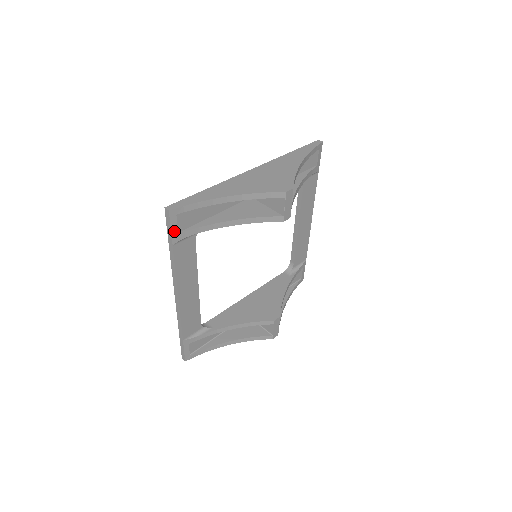
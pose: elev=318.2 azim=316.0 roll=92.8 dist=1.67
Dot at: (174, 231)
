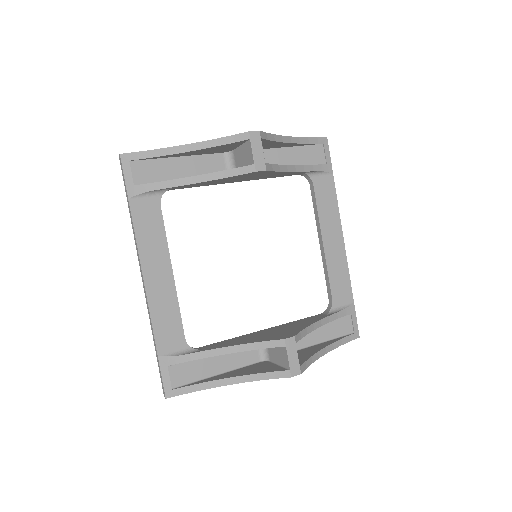
Dot at: (129, 181)
